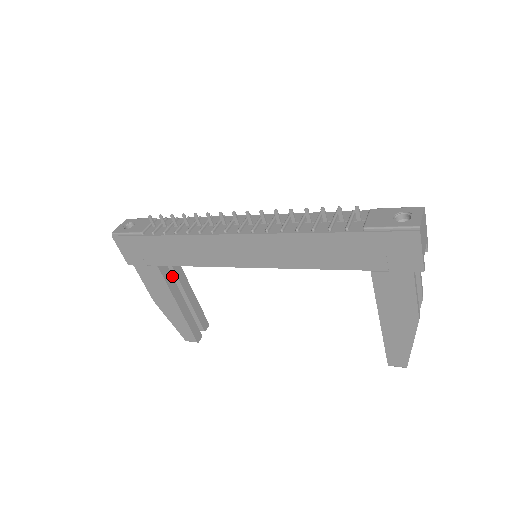
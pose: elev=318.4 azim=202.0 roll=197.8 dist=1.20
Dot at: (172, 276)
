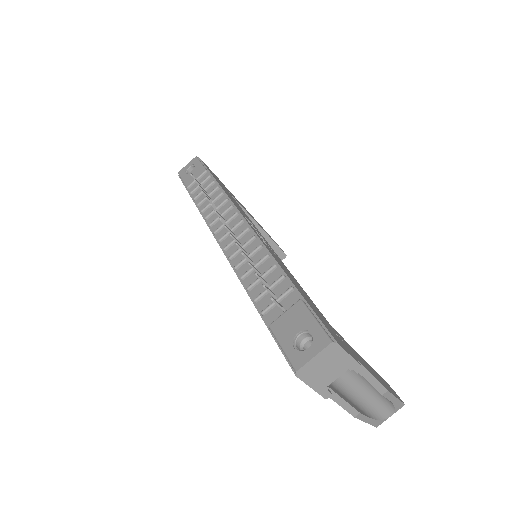
Dot at: occluded
